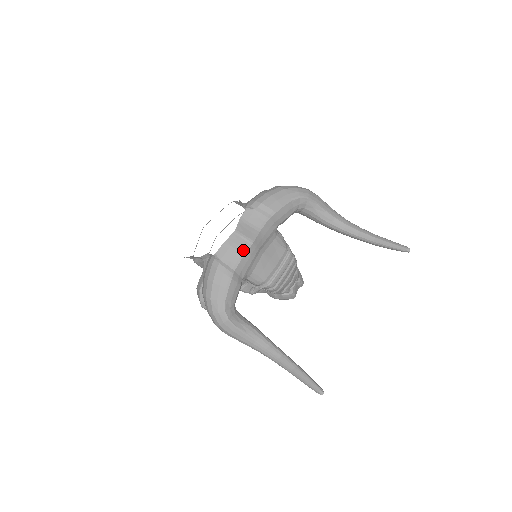
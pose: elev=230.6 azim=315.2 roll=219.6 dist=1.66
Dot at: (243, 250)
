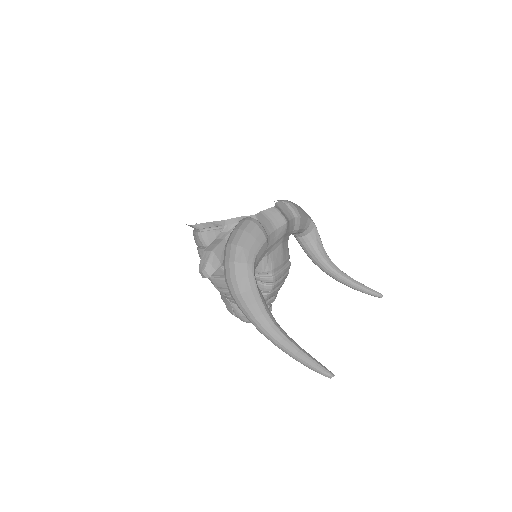
Dot at: (278, 224)
